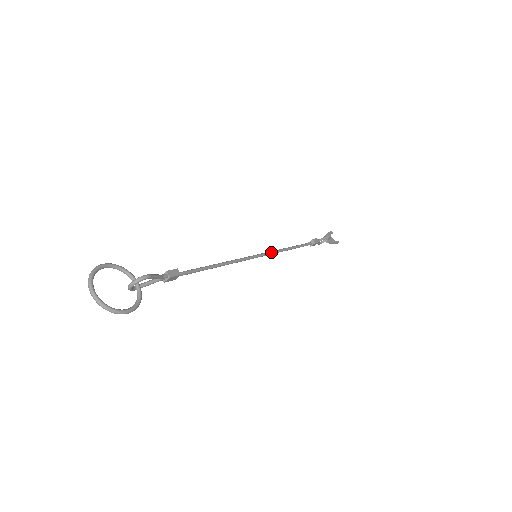
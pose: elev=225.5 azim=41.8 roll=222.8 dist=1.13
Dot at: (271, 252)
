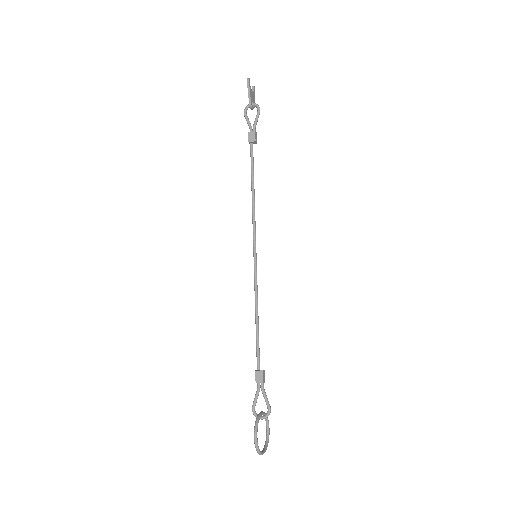
Dot at: (255, 229)
